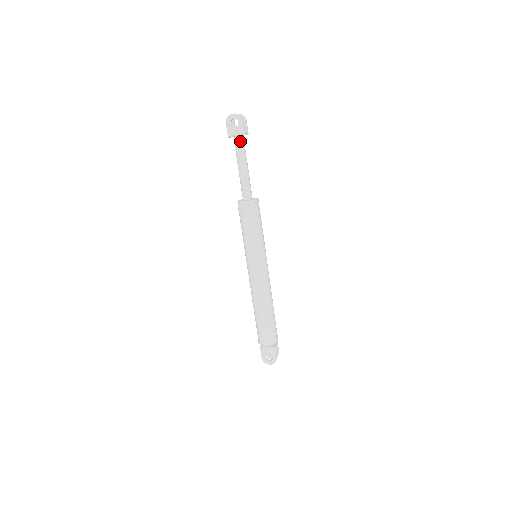
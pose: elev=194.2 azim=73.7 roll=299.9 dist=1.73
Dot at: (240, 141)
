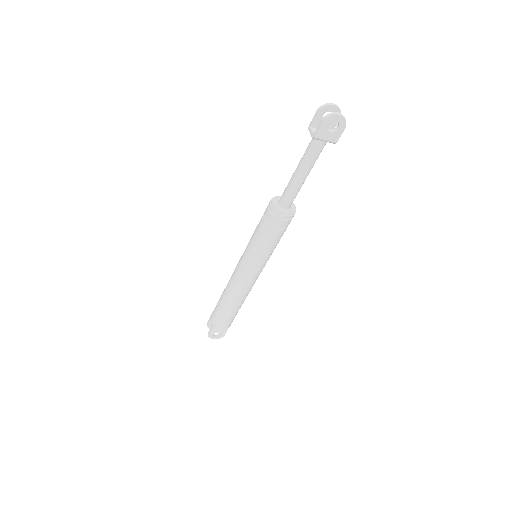
Dot at: (323, 147)
